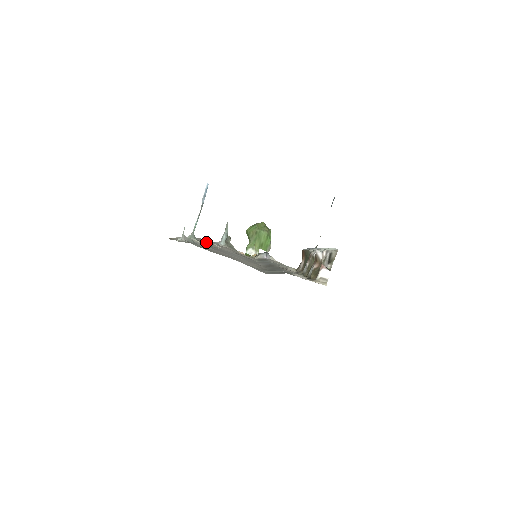
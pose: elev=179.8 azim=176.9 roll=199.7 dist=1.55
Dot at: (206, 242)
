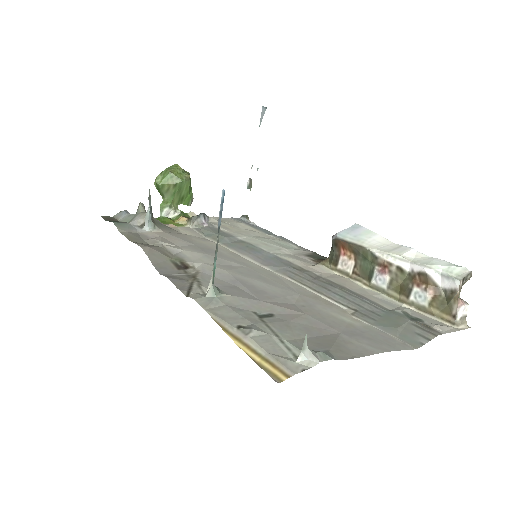
Dot at: (159, 250)
